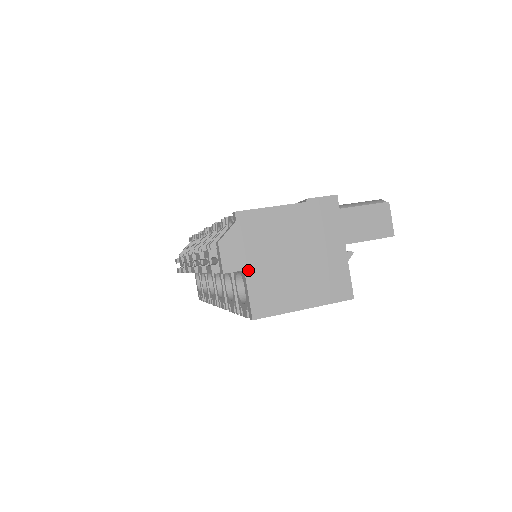
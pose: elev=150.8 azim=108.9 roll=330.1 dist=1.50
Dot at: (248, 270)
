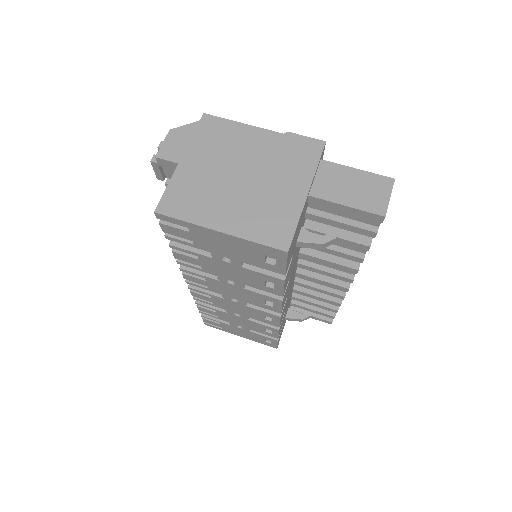
Dot at: (182, 165)
